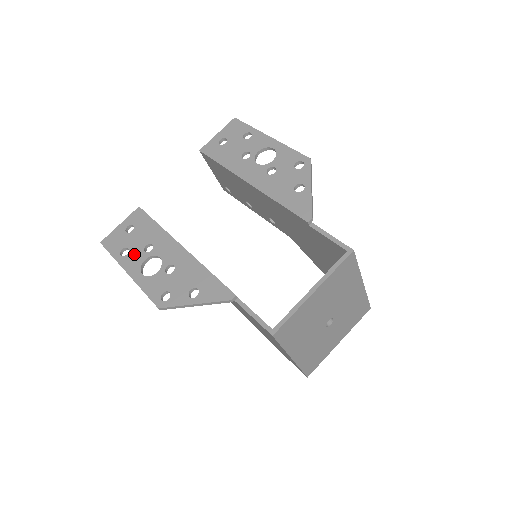
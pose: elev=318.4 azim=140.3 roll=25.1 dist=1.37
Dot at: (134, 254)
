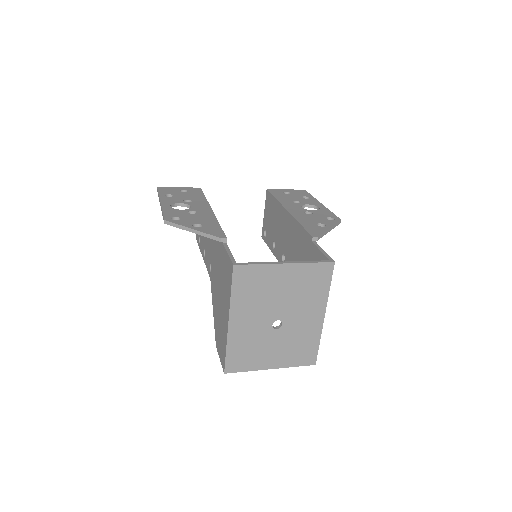
Dot at: (175, 198)
